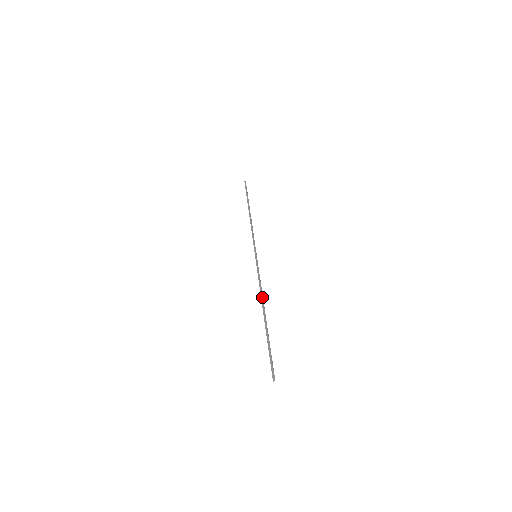
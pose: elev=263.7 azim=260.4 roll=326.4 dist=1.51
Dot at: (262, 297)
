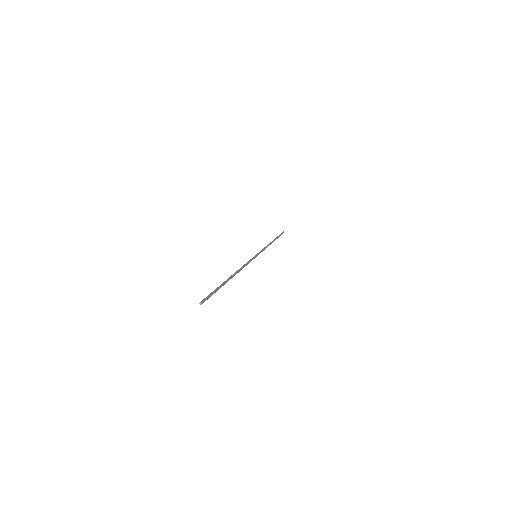
Dot at: (240, 270)
